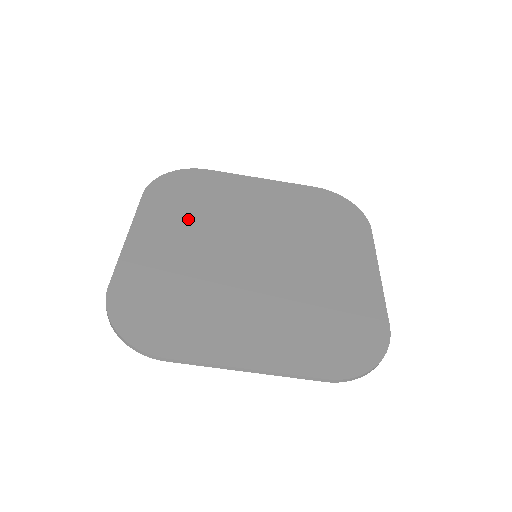
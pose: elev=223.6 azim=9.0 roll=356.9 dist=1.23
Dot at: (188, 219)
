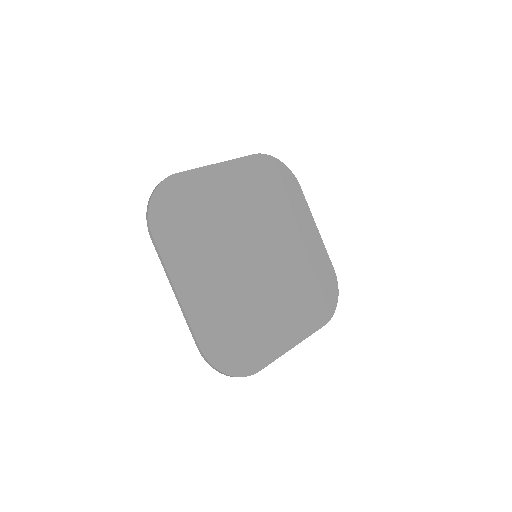
Dot at: (255, 195)
